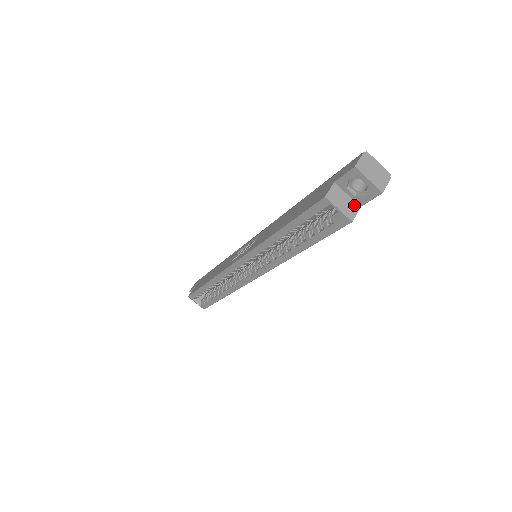
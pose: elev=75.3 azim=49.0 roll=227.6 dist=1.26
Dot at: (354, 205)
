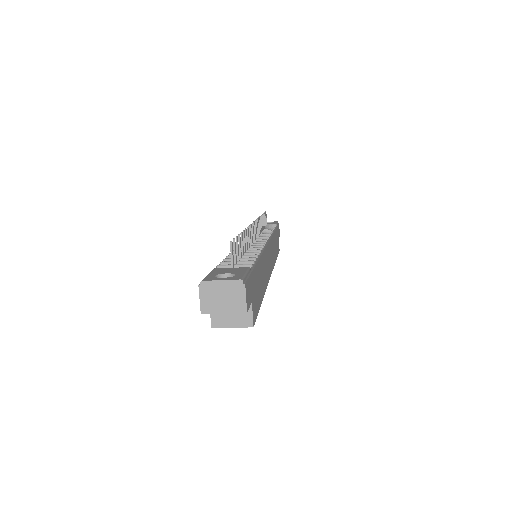
Dot at: occluded
